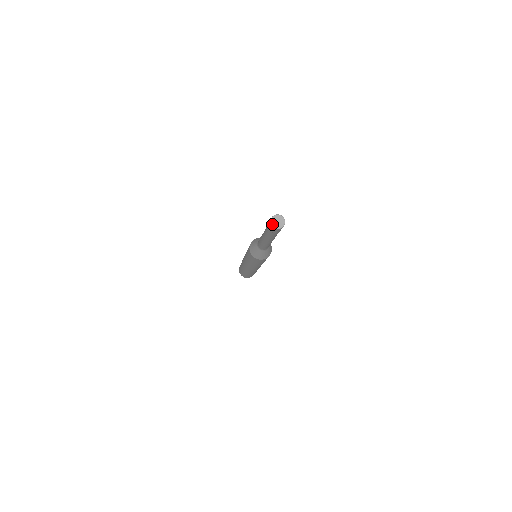
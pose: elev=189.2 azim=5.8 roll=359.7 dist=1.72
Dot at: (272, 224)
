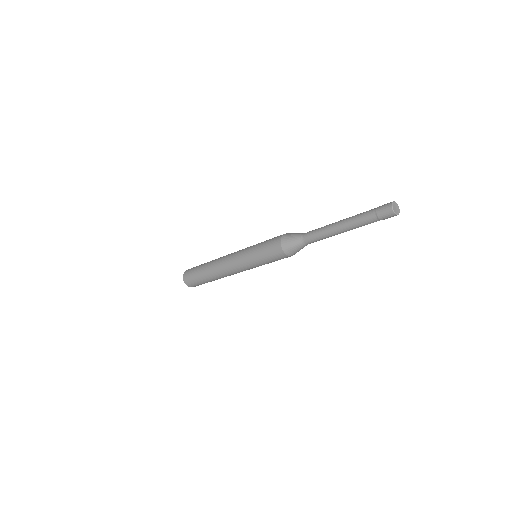
Dot at: (395, 212)
